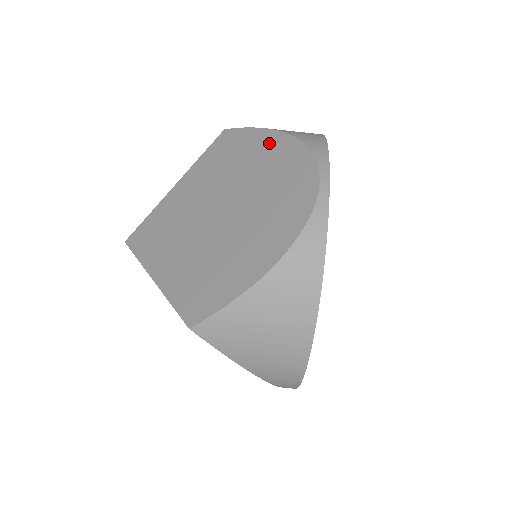
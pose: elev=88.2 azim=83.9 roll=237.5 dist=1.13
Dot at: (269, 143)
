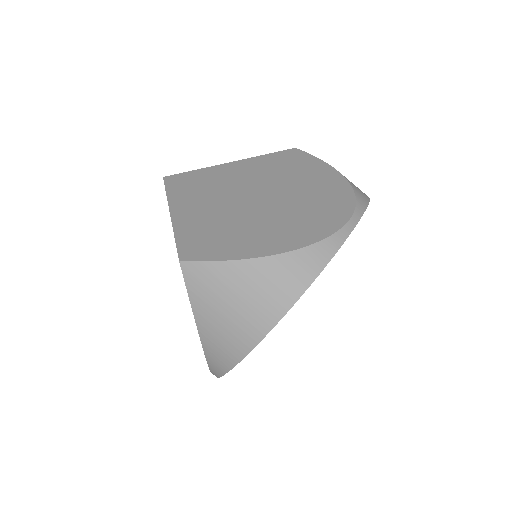
Dot at: (326, 175)
